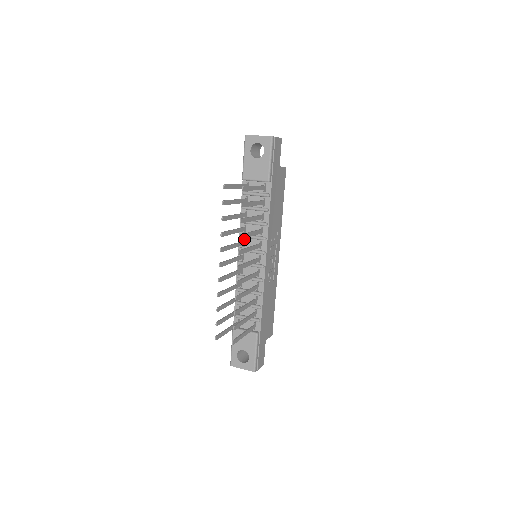
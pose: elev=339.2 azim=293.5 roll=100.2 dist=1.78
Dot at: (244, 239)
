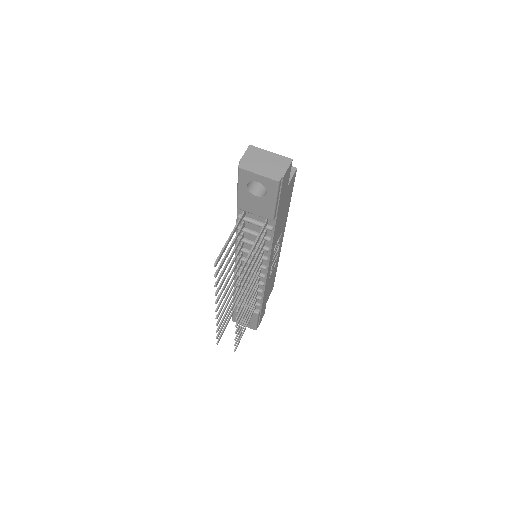
Dot at: (242, 252)
